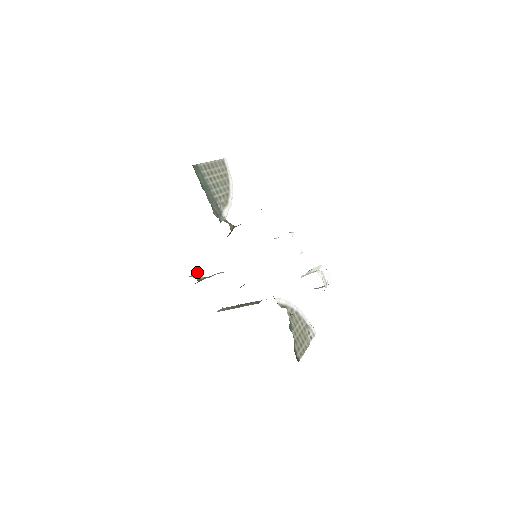
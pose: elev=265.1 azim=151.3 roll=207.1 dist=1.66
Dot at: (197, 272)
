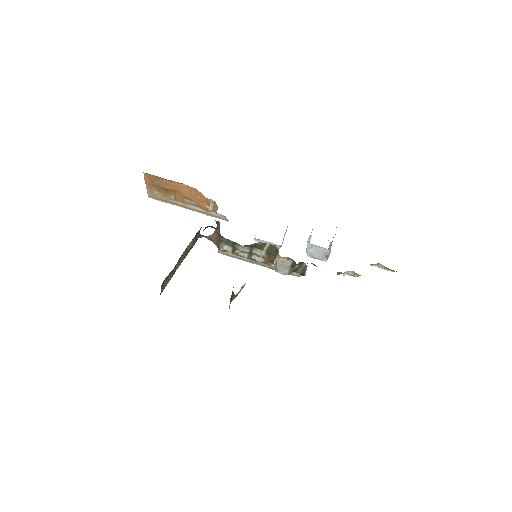
Dot at: occluded
